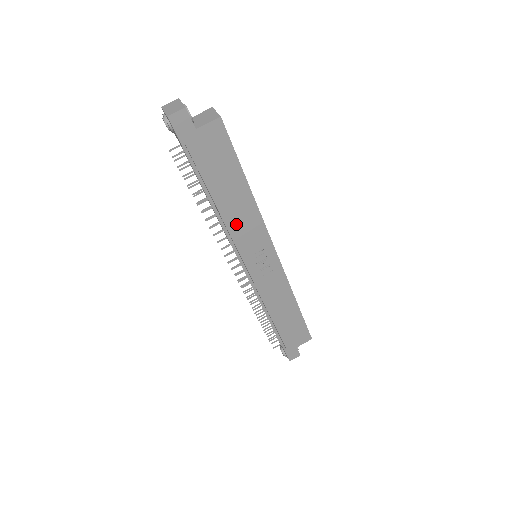
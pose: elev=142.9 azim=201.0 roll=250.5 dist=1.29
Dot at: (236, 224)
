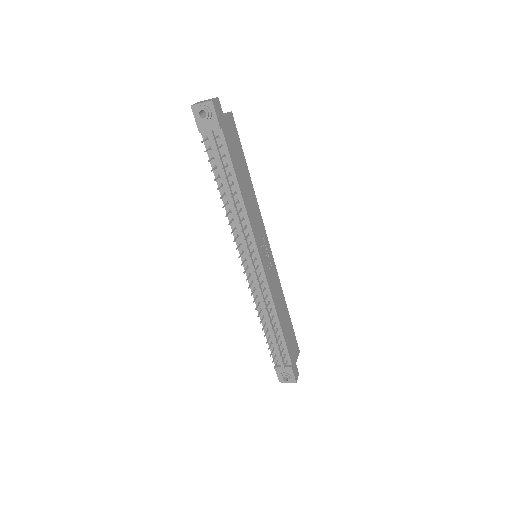
Dot at: (250, 211)
